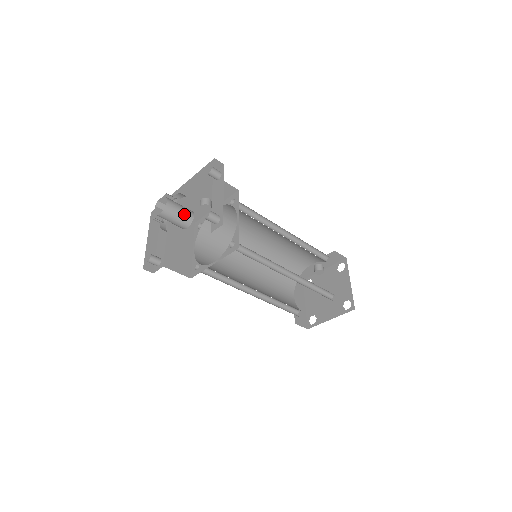
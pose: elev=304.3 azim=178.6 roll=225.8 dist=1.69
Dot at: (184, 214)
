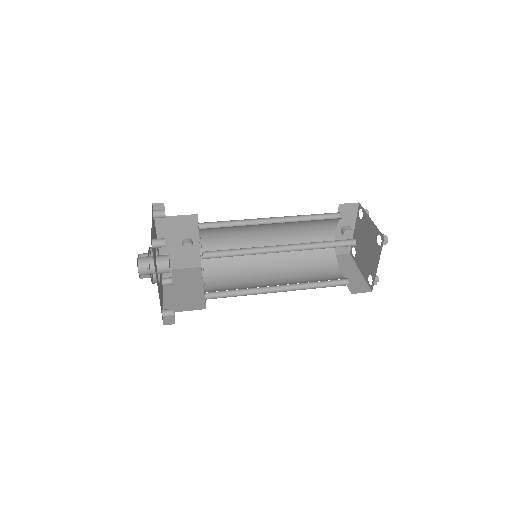
Dot at: (158, 260)
